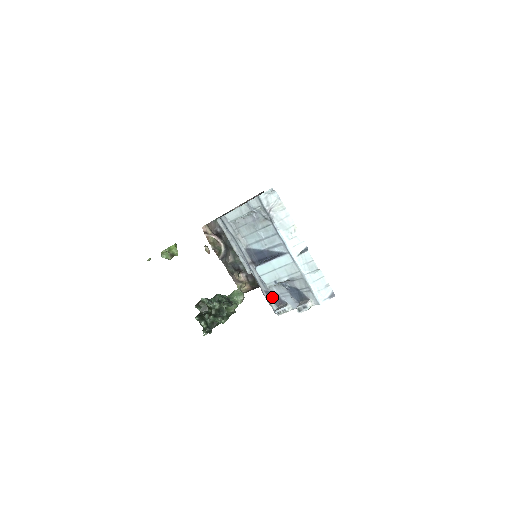
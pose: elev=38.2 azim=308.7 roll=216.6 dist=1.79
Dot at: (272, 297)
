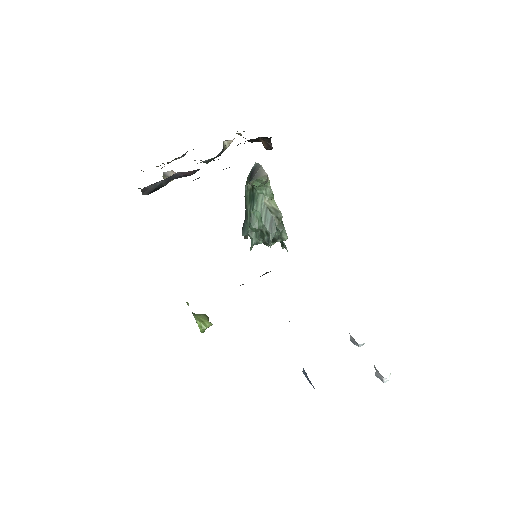
Dot at: occluded
